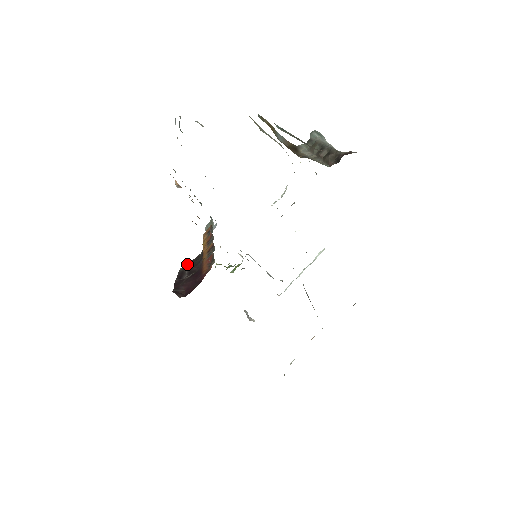
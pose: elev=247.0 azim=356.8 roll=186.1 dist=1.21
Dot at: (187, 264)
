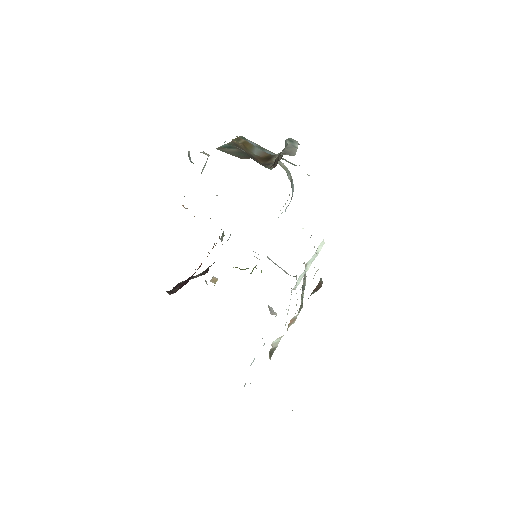
Dot at: occluded
